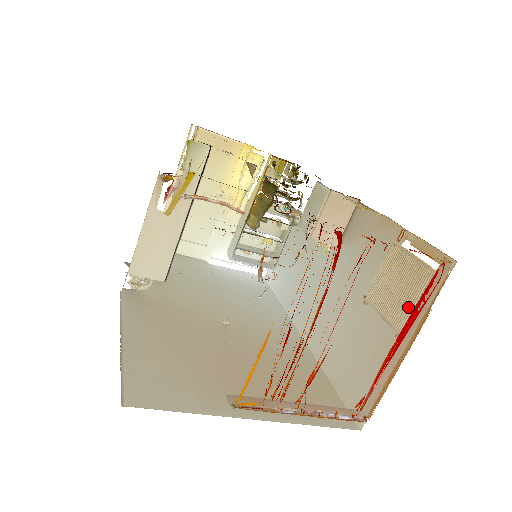
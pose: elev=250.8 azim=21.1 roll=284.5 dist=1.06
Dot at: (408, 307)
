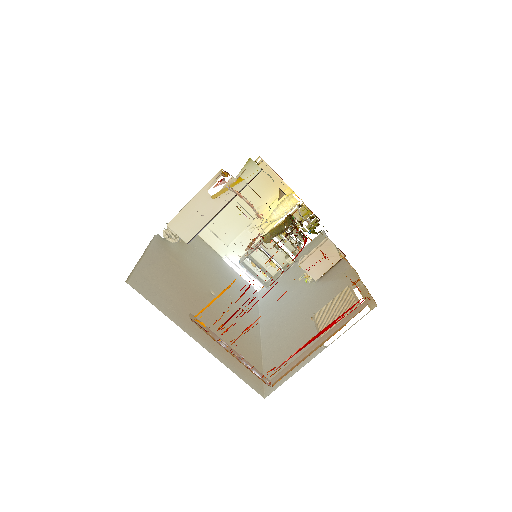
Dot at: occluded
